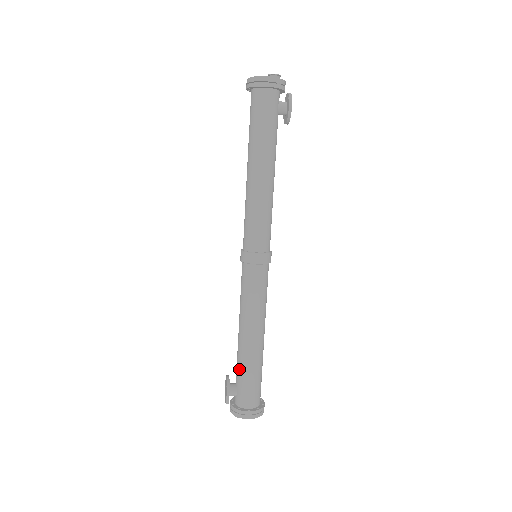
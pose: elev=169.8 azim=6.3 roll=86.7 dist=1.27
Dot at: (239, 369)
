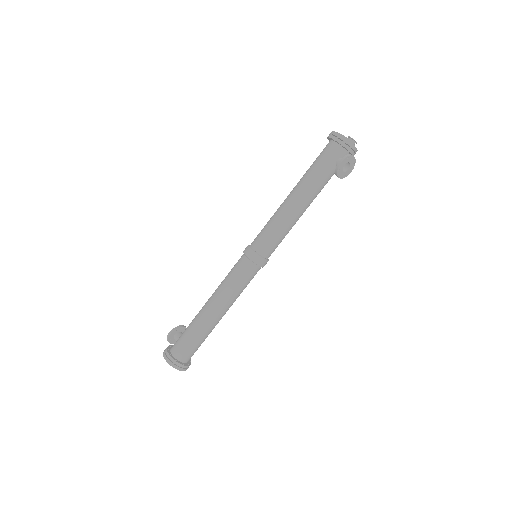
Dot at: (190, 324)
